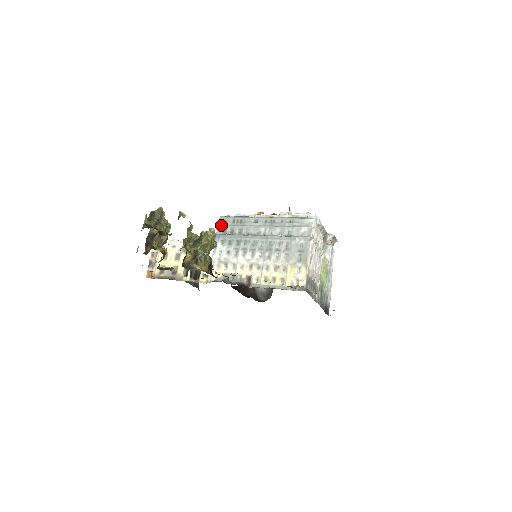
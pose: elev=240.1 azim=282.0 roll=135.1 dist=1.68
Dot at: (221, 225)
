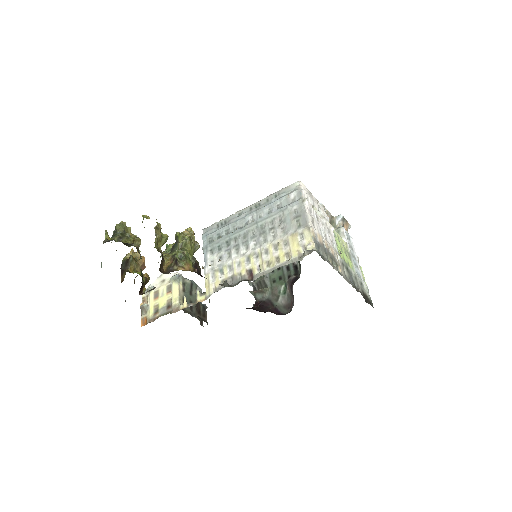
Dot at: (206, 236)
